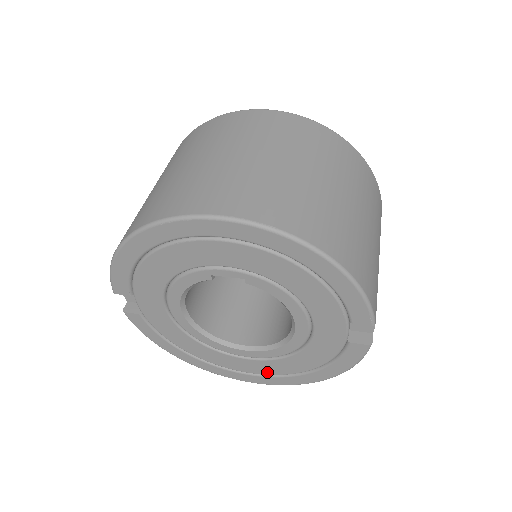
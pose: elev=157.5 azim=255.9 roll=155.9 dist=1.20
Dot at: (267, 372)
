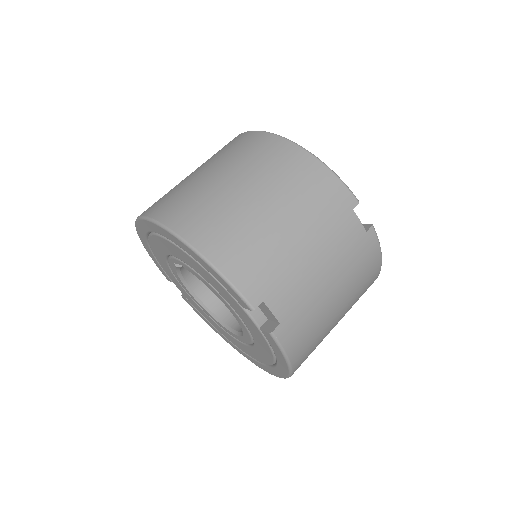
Dot at: (262, 360)
